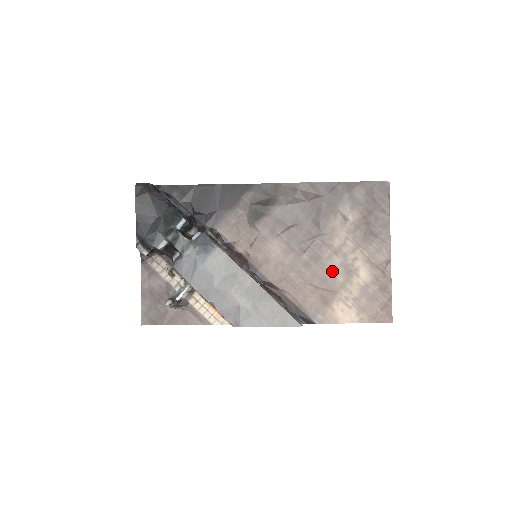
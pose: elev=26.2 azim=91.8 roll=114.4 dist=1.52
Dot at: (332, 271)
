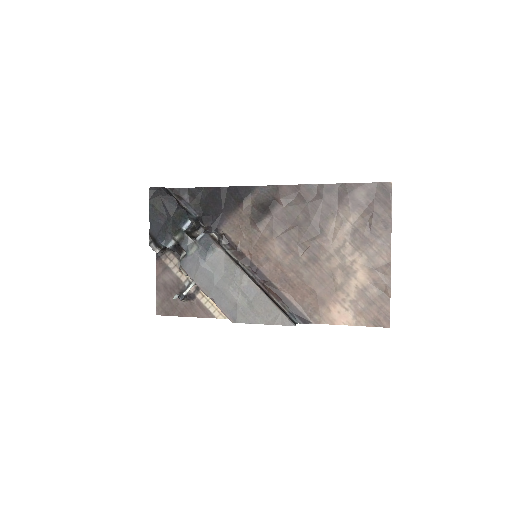
Dot at: (330, 273)
